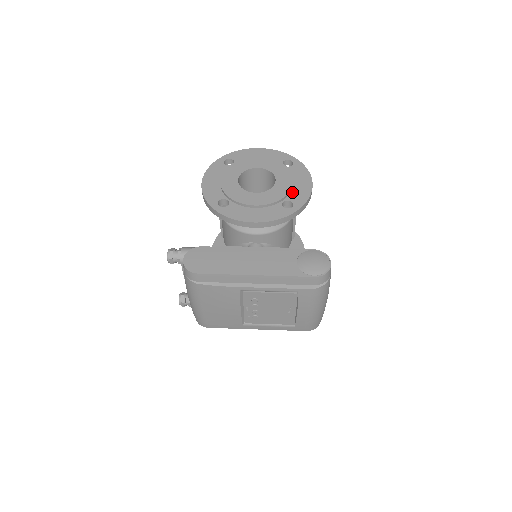
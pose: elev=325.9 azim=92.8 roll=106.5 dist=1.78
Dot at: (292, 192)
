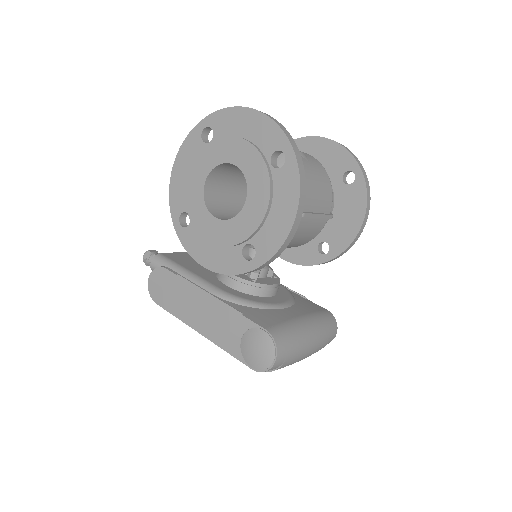
Dot at: (261, 230)
